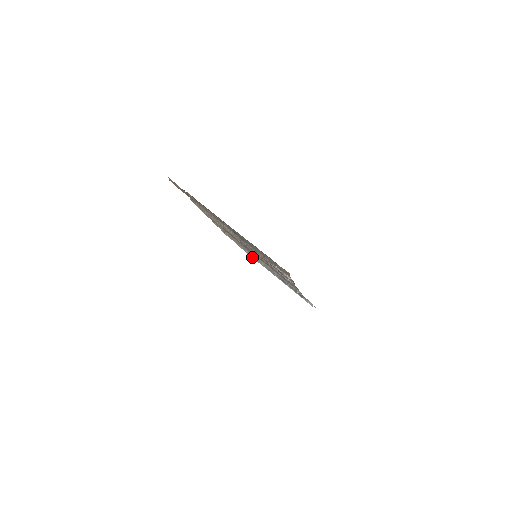
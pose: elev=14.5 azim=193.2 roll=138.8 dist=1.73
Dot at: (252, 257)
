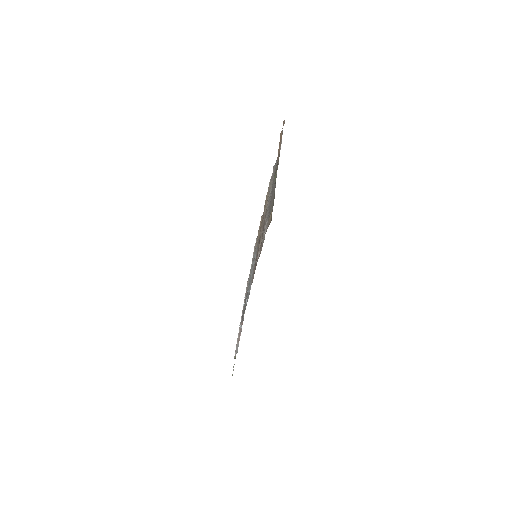
Dot at: occluded
